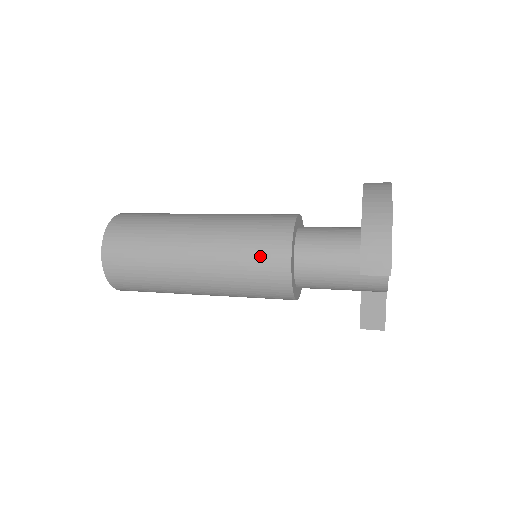
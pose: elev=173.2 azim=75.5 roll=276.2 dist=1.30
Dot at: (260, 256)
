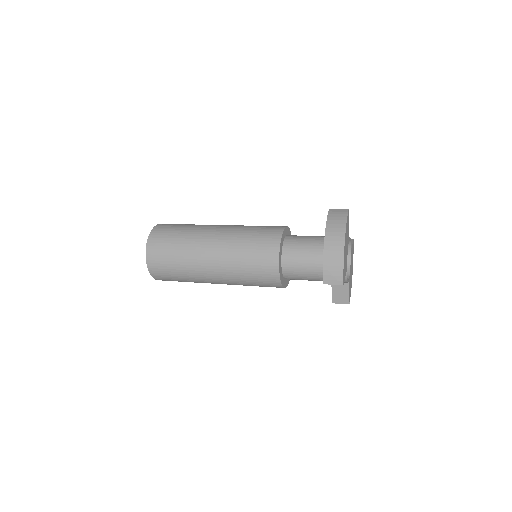
Dot at: (257, 264)
